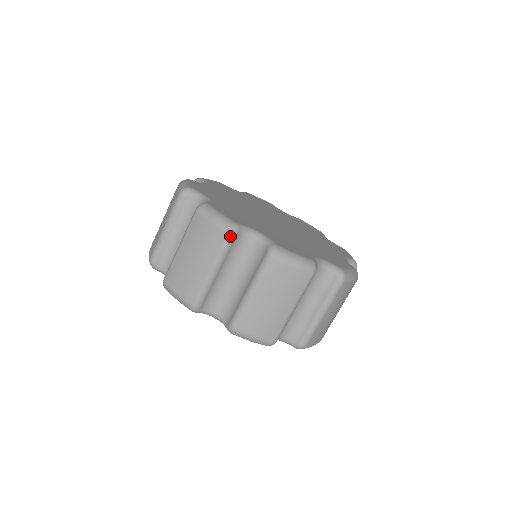
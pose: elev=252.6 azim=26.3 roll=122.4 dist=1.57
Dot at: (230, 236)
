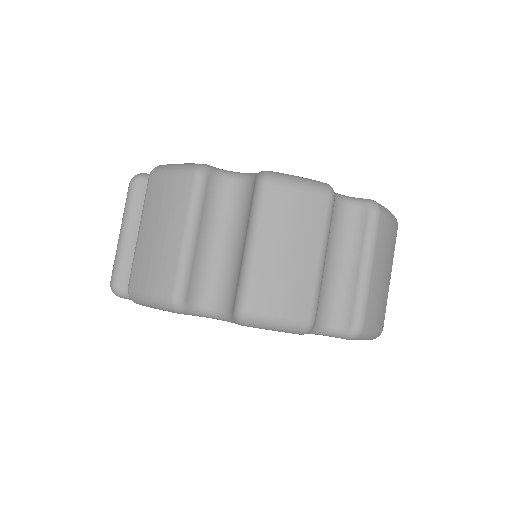
Dot at: (333, 200)
